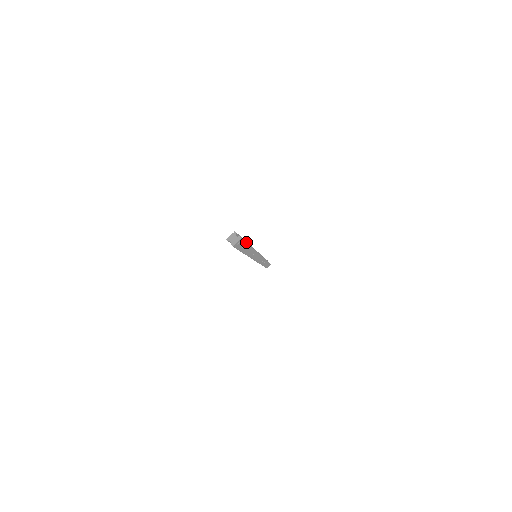
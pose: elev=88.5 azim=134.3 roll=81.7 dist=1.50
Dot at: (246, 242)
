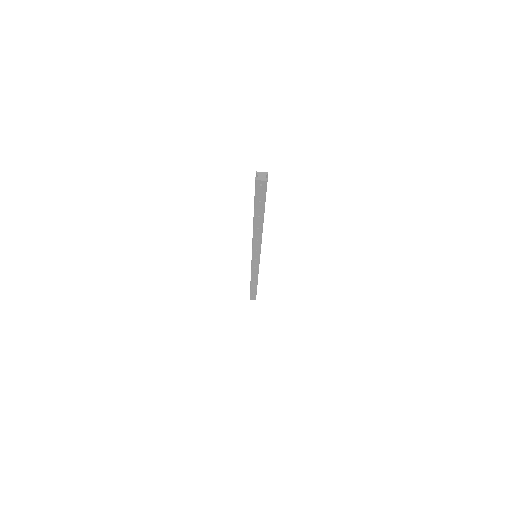
Dot at: occluded
